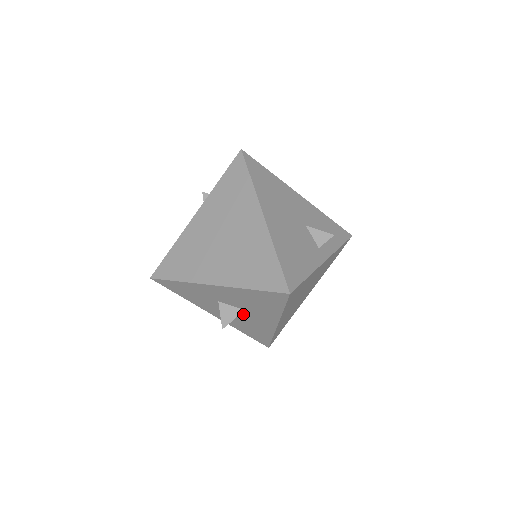
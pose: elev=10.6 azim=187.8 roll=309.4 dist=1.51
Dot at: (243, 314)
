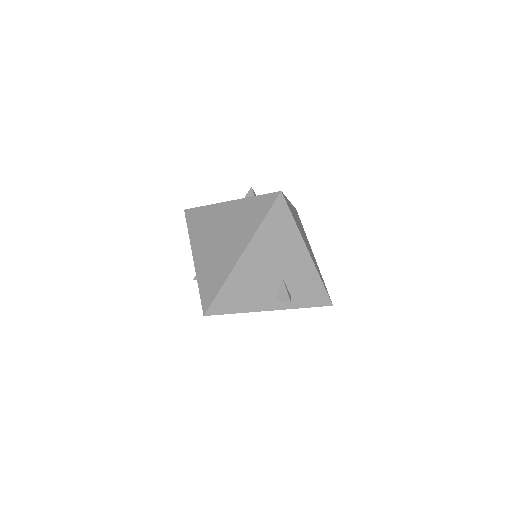
Dot at: occluded
